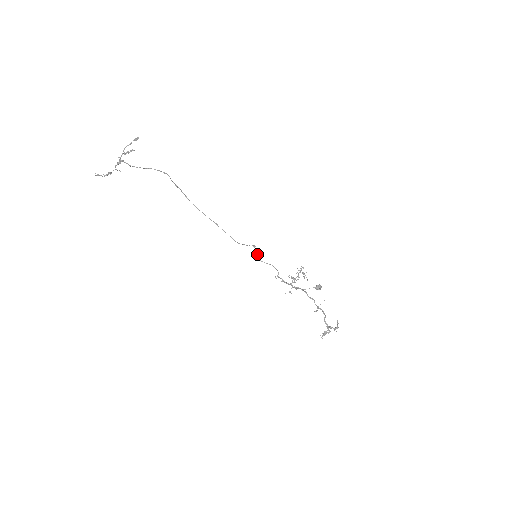
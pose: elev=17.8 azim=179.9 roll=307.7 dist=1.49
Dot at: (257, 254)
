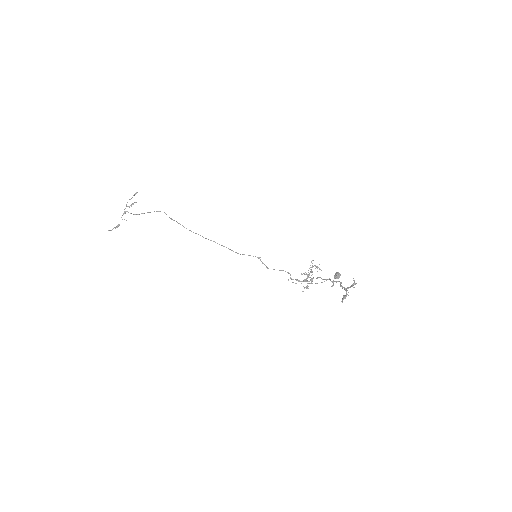
Dot at: (264, 264)
